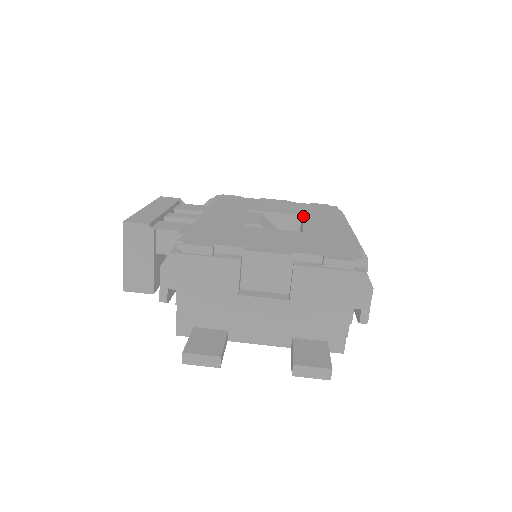
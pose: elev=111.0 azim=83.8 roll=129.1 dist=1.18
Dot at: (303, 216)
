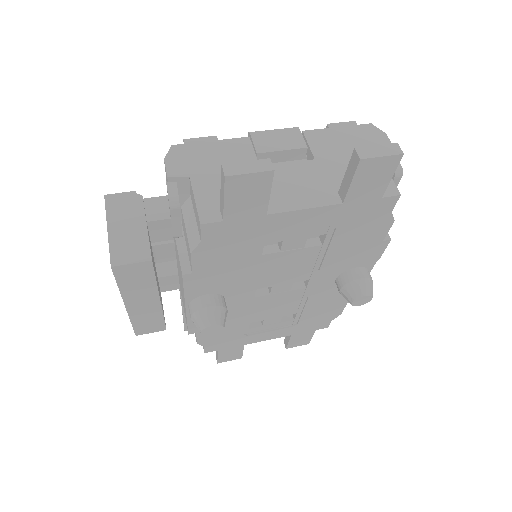
Dot at: occluded
